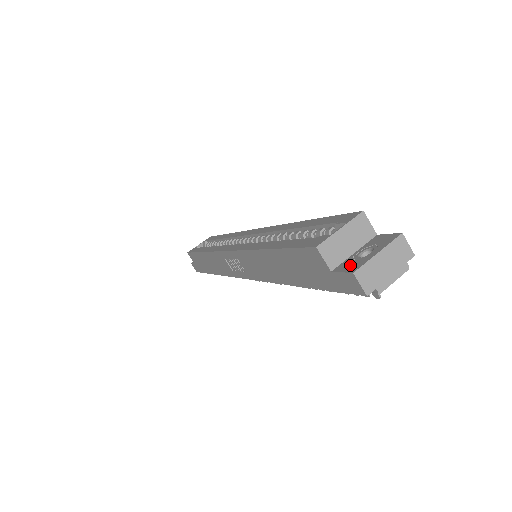
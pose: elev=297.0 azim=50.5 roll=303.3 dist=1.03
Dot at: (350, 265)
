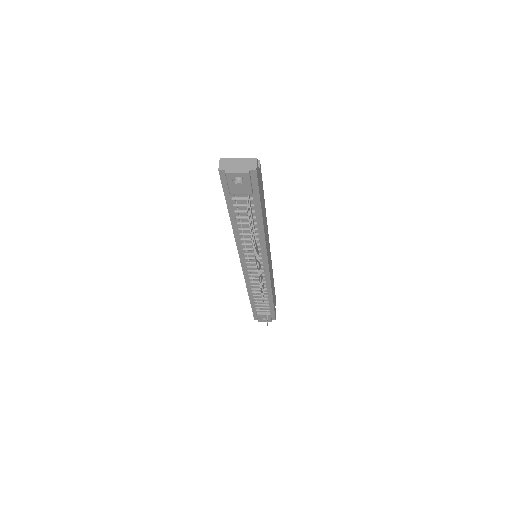
Dot at: occluded
